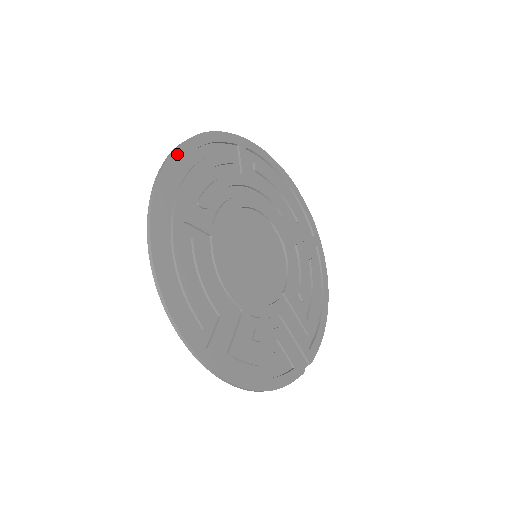
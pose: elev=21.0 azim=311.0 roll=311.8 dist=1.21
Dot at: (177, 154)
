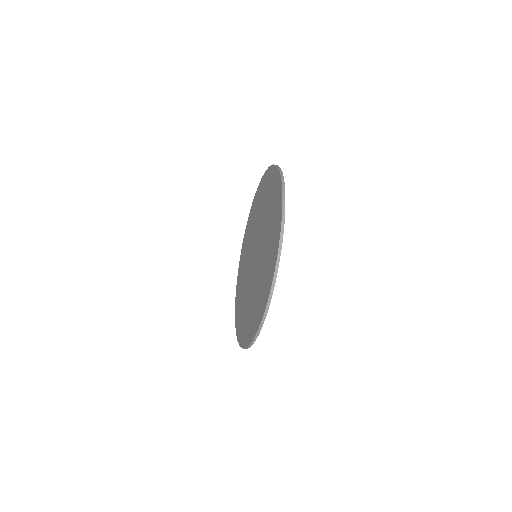
Dot at: (284, 217)
